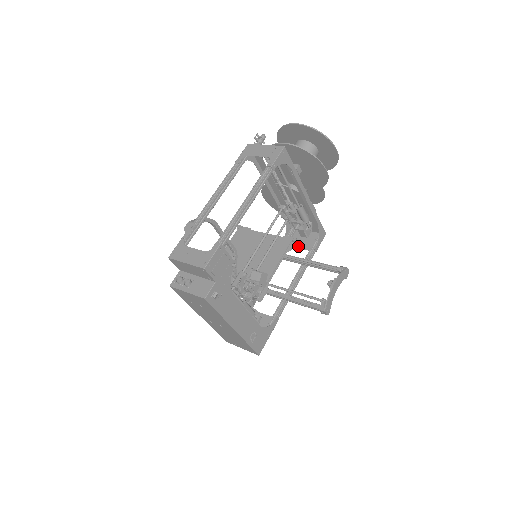
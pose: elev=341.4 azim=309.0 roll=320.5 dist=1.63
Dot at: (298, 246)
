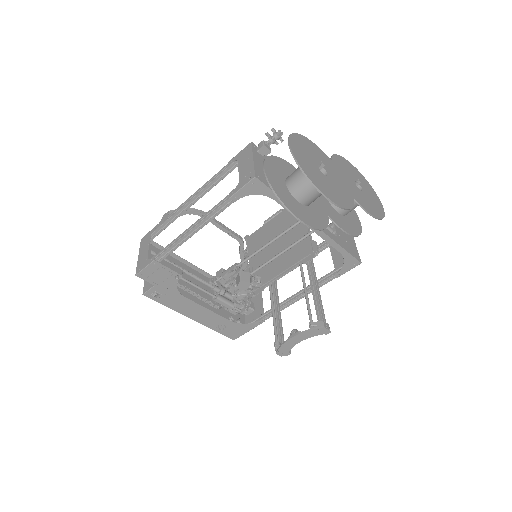
Dot at: (333, 256)
